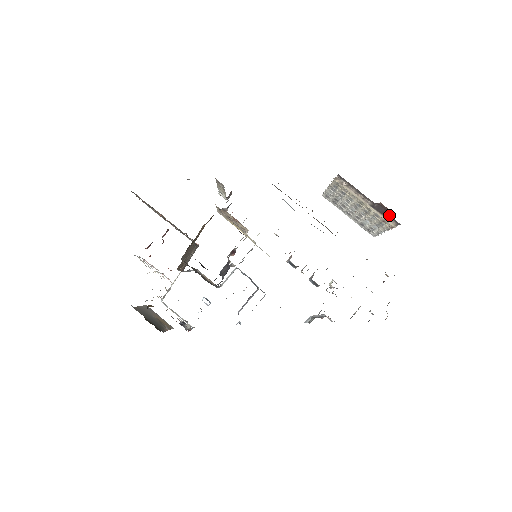
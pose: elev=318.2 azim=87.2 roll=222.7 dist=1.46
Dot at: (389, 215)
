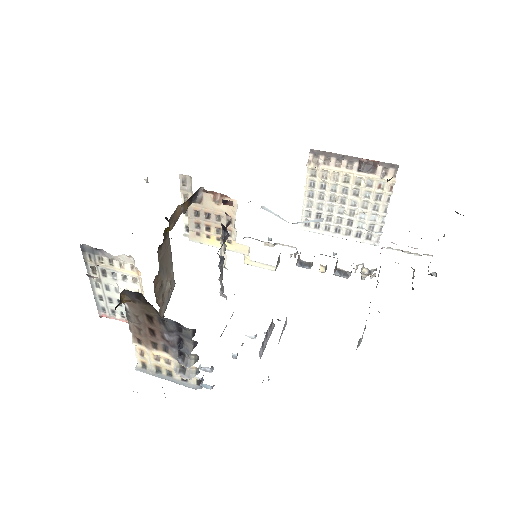
Dot at: (382, 162)
